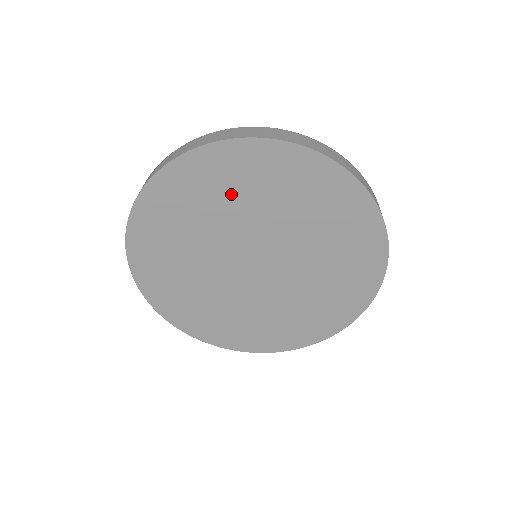
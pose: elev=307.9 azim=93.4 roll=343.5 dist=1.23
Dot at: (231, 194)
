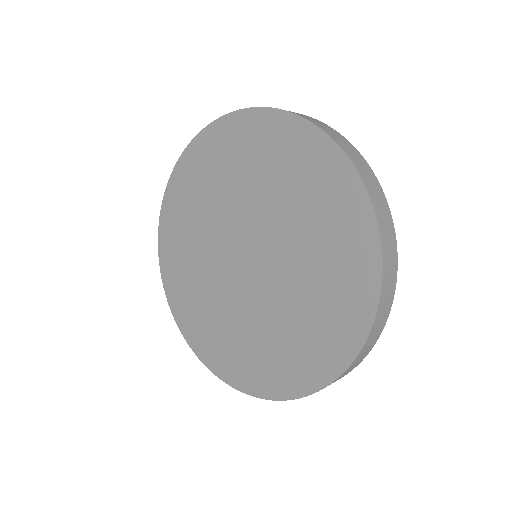
Dot at: (265, 170)
